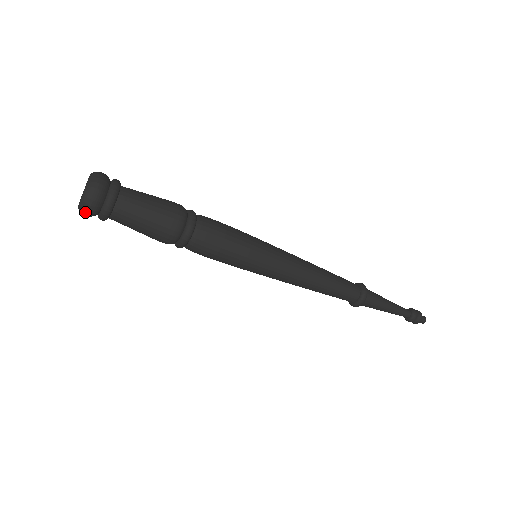
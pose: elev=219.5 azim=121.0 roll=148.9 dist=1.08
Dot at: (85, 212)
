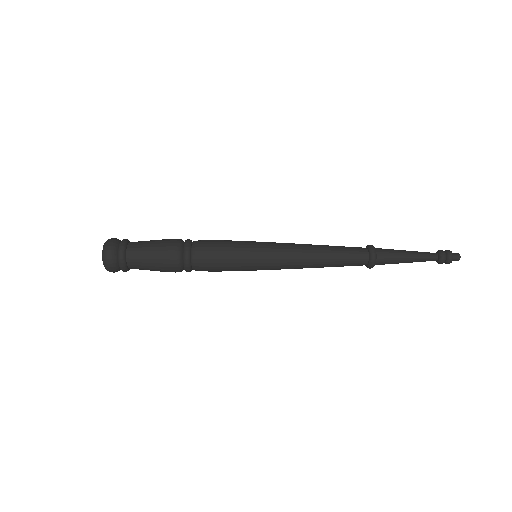
Dot at: occluded
